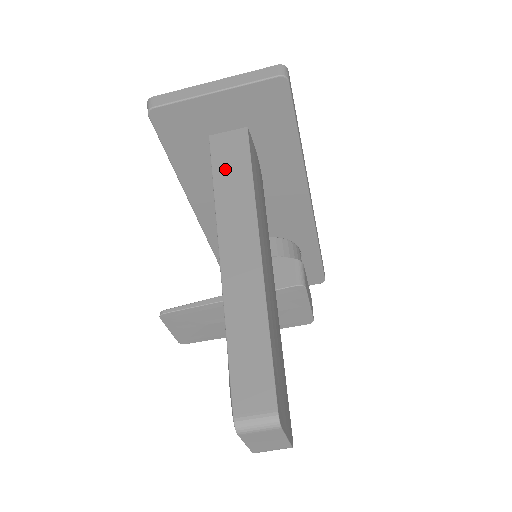
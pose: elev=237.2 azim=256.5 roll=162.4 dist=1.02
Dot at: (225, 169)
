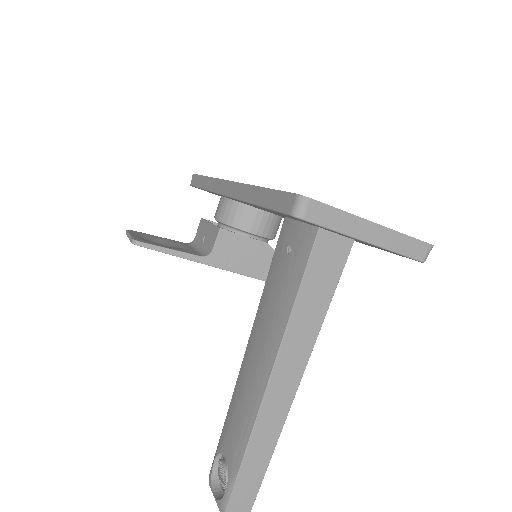
Dot at: (311, 292)
